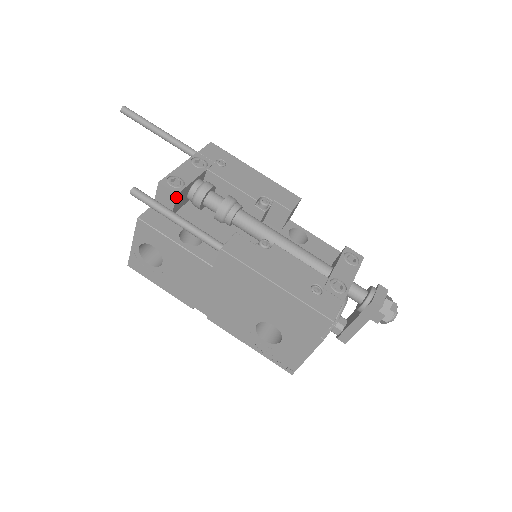
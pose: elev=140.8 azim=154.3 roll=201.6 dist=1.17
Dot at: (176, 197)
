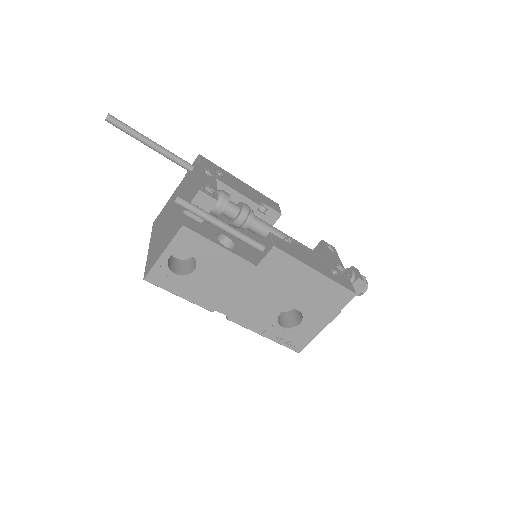
Dot at: (215, 204)
